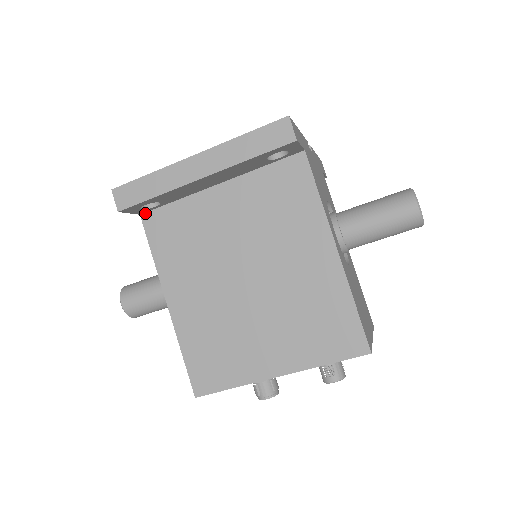
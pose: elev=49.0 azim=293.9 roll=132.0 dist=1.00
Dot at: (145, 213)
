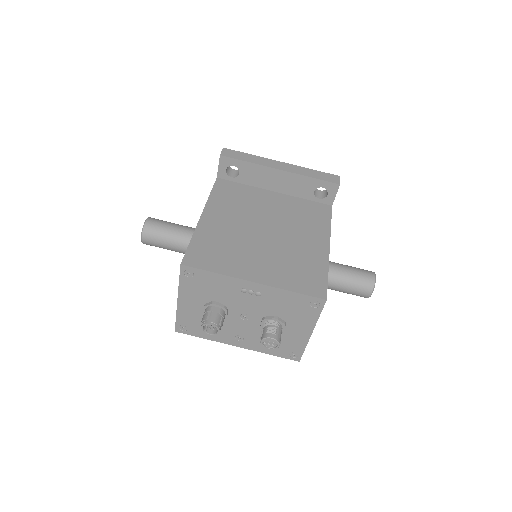
Dot at: (221, 179)
